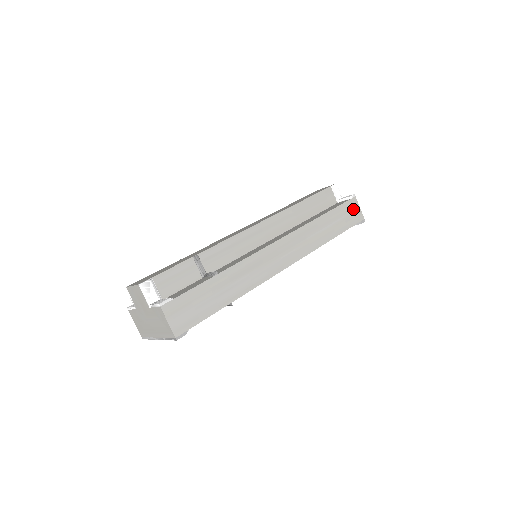
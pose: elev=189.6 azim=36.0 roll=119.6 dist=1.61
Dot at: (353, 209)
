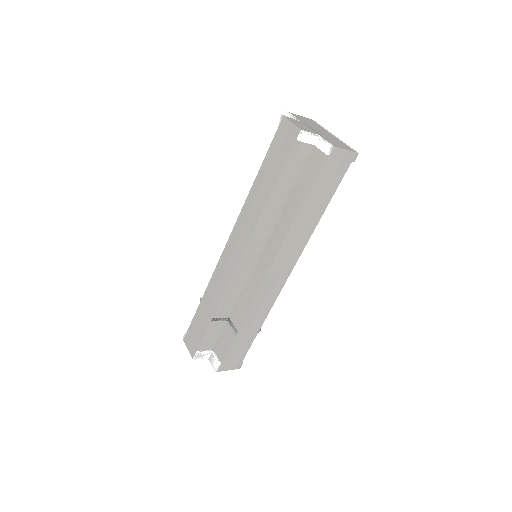
Dot at: (336, 162)
